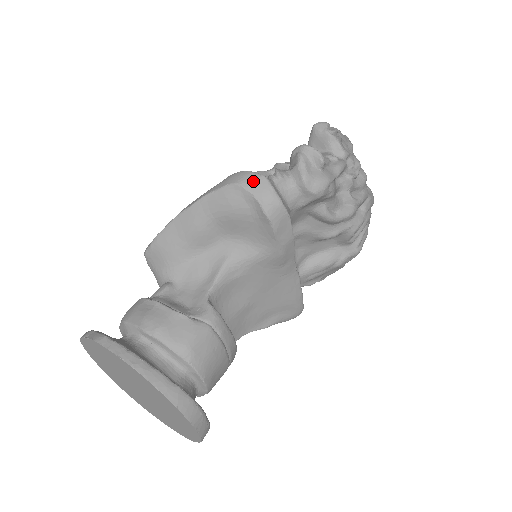
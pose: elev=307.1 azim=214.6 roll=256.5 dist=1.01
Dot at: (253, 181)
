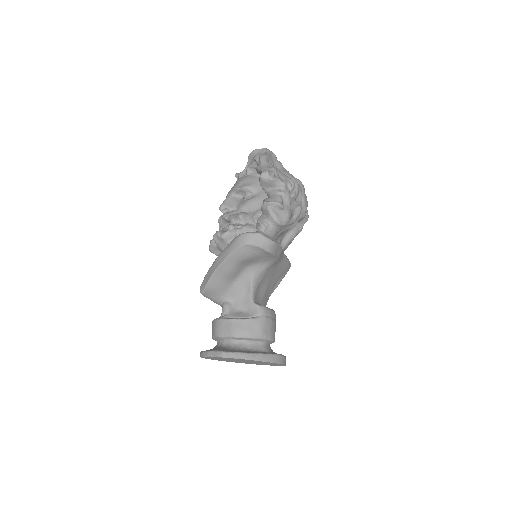
Dot at: (254, 239)
